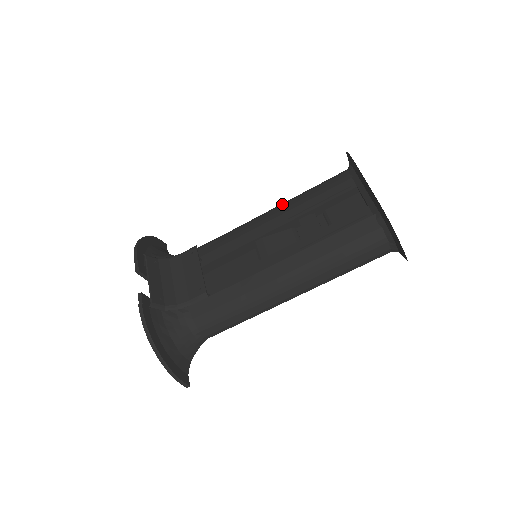
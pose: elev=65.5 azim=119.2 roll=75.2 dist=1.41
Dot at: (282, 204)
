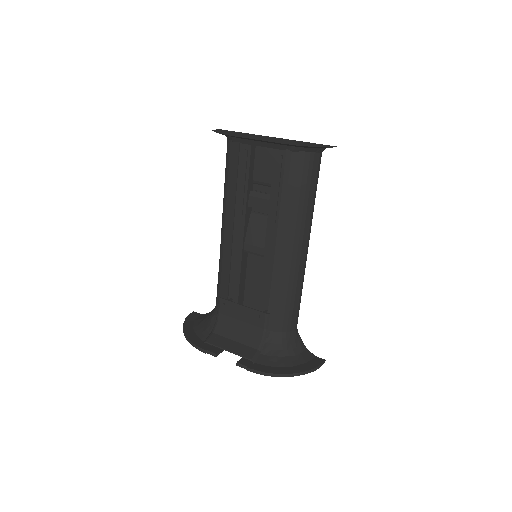
Dot at: (224, 210)
